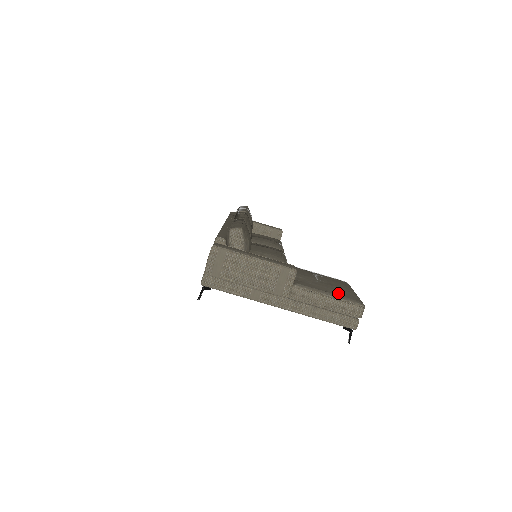
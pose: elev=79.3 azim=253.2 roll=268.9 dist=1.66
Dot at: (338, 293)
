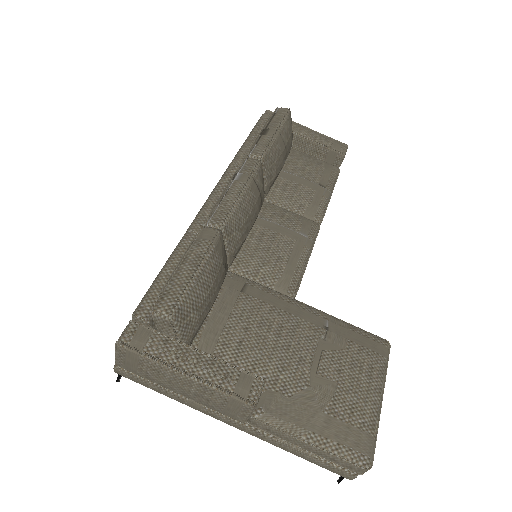
Dot at: (333, 430)
